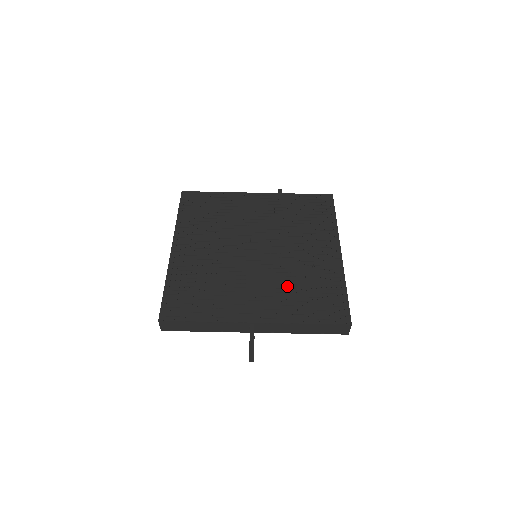
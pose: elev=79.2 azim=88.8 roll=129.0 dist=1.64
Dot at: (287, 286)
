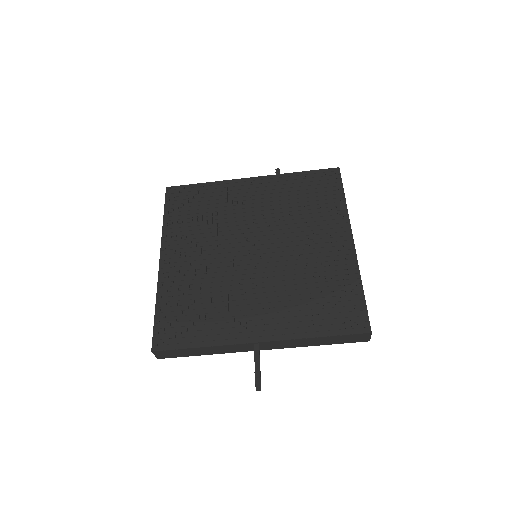
Dot at: (293, 292)
